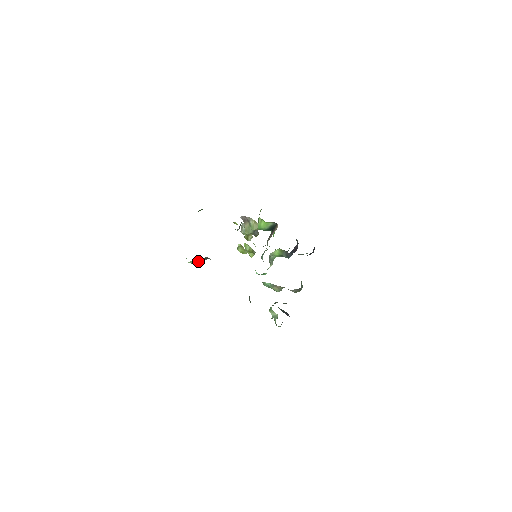
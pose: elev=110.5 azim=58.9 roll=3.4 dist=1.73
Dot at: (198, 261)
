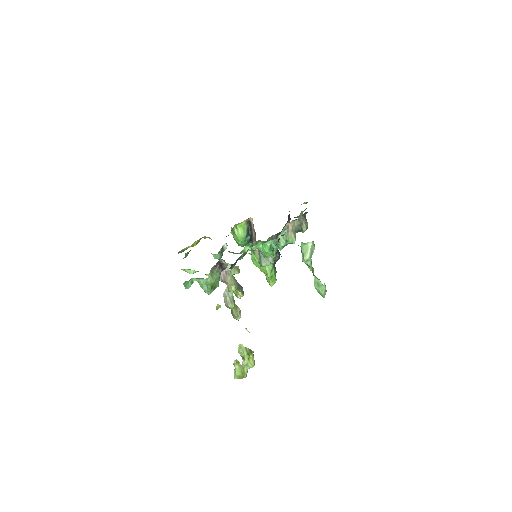
Dot at: (215, 275)
